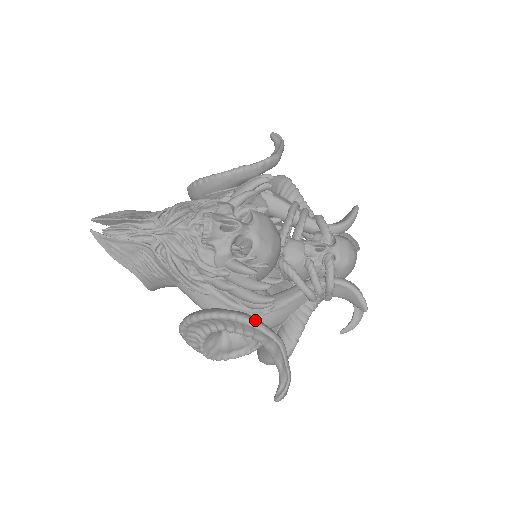
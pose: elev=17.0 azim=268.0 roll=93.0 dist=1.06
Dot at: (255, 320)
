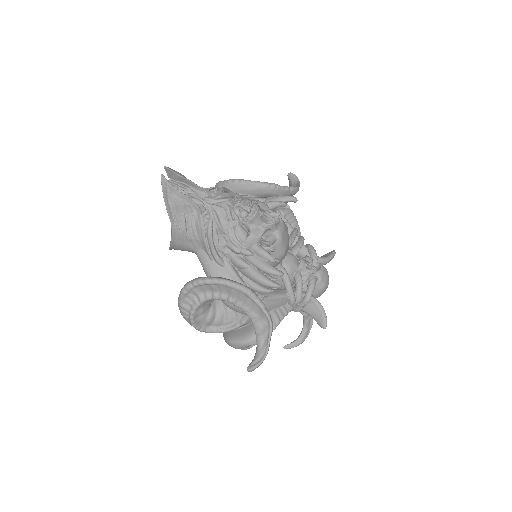
Dot at: (259, 298)
